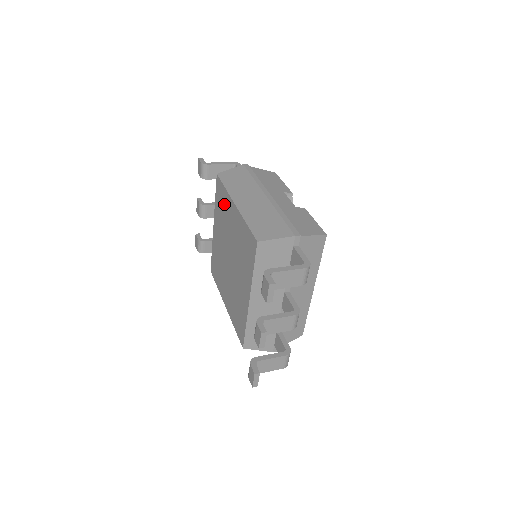
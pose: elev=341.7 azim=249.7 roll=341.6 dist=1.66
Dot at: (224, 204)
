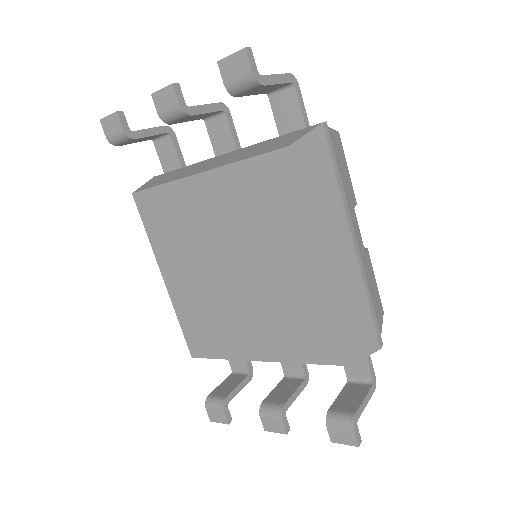
Dot at: (279, 214)
